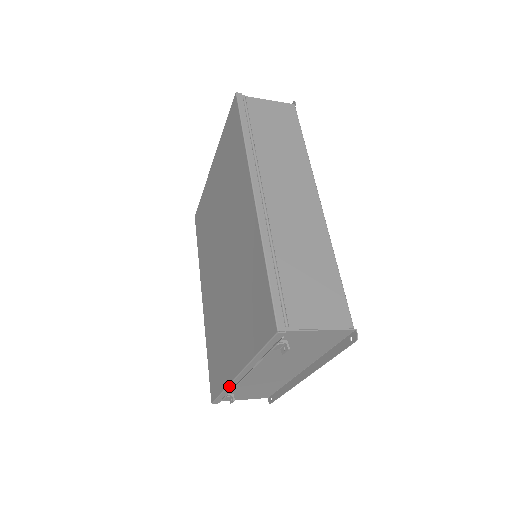
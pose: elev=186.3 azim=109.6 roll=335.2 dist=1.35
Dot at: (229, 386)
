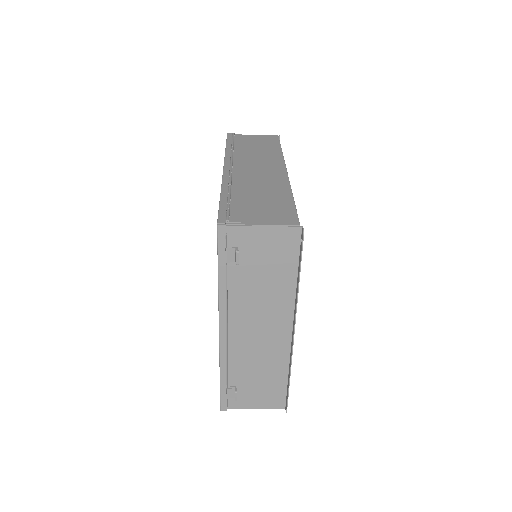
Dot at: (221, 360)
